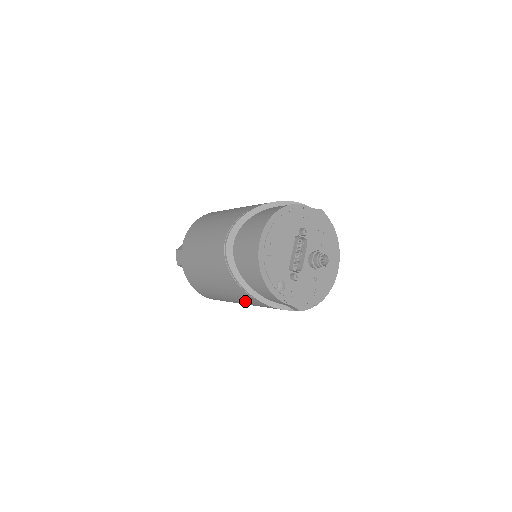
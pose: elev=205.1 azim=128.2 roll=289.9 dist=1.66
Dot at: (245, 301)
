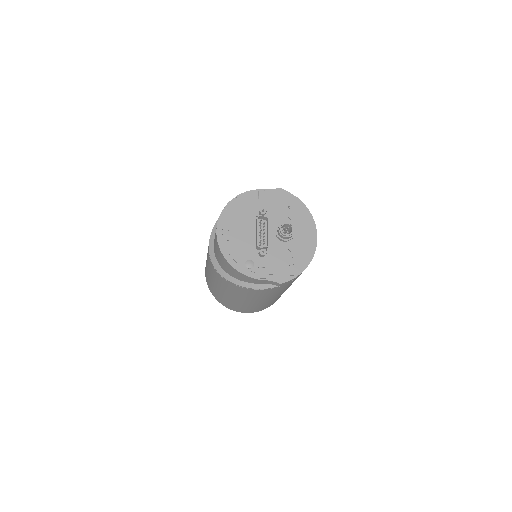
Dot at: (244, 295)
